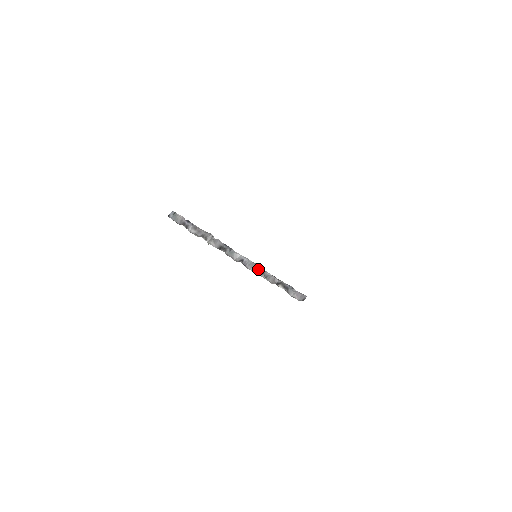
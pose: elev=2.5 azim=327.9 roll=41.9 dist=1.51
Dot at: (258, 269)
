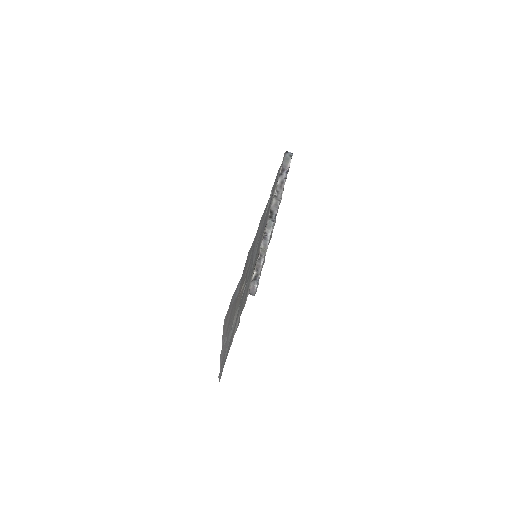
Dot at: (264, 251)
